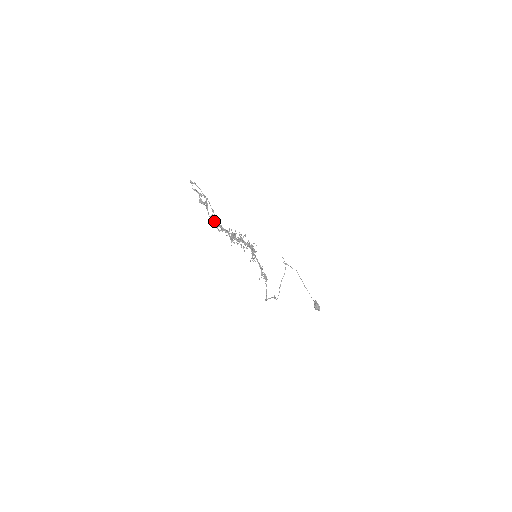
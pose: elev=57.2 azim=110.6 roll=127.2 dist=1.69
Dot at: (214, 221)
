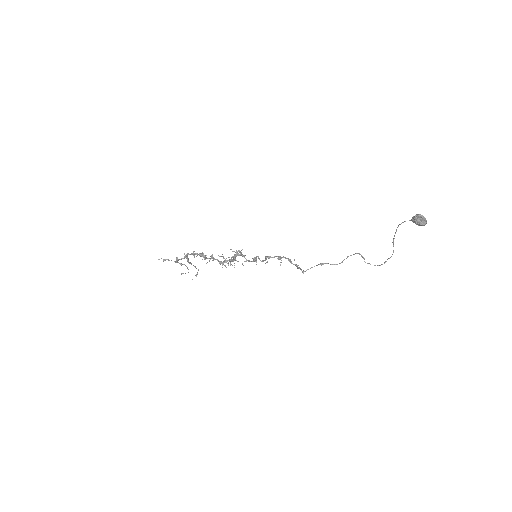
Dot at: (177, 259)
